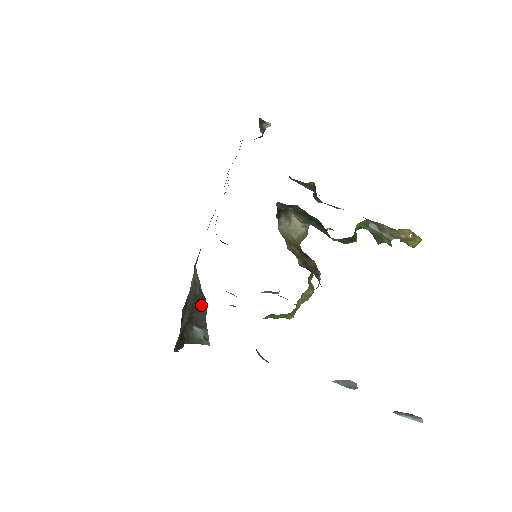
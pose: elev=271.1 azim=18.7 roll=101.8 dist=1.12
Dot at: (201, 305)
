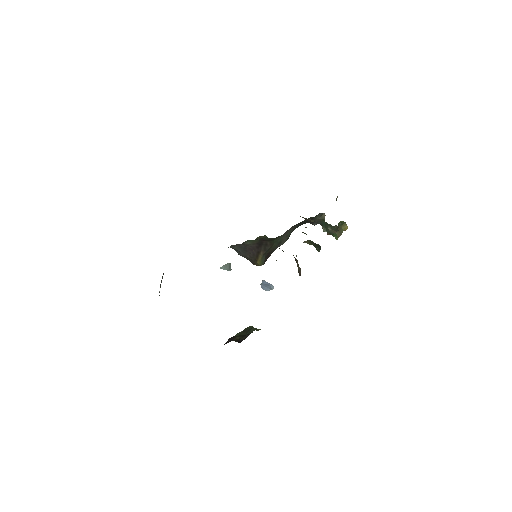
Dot at: occluded
